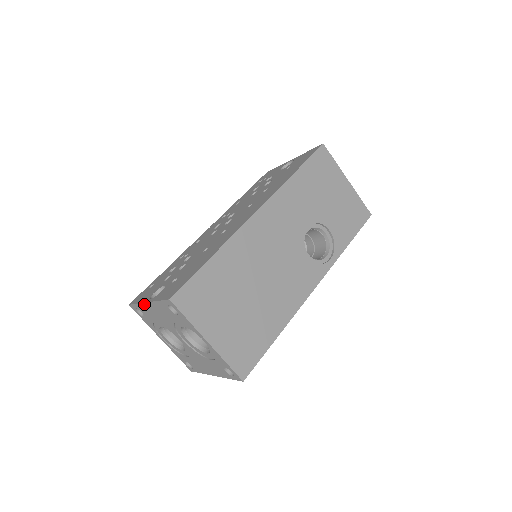
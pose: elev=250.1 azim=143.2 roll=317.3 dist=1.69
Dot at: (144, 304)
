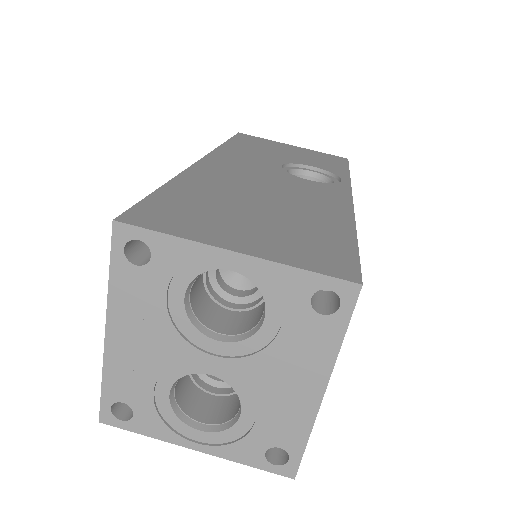
Dot at: (107, 352)
